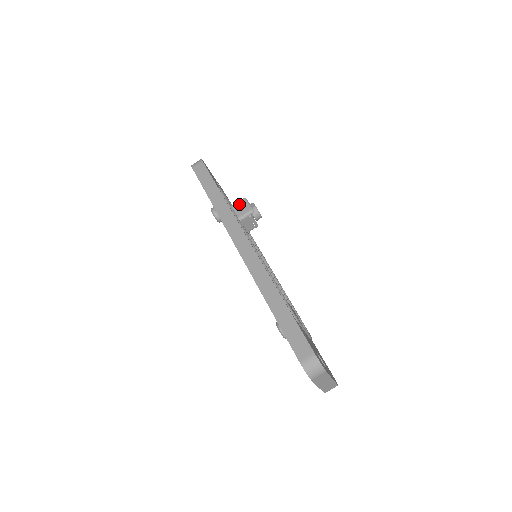
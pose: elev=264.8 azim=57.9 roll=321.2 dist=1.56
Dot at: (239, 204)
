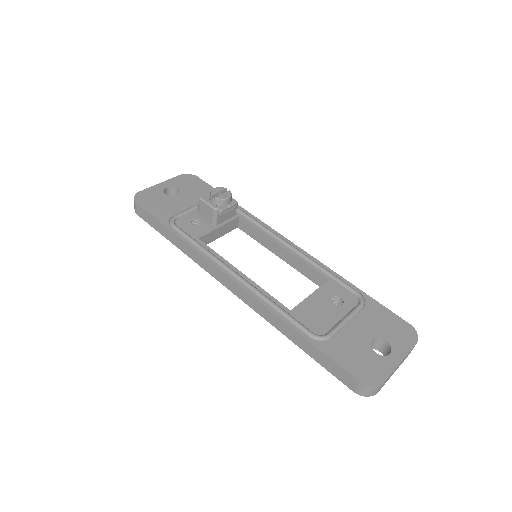
Dot at: (201, 209)
